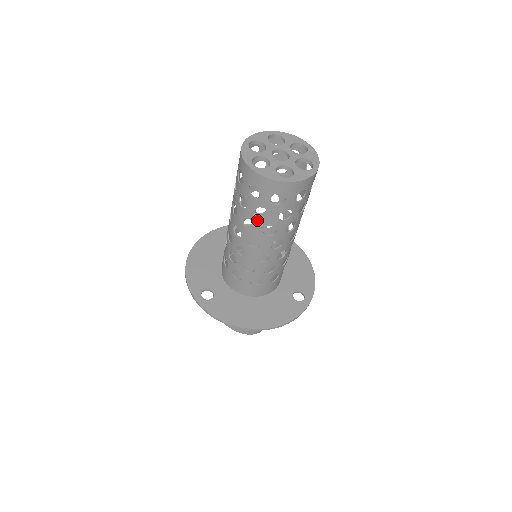
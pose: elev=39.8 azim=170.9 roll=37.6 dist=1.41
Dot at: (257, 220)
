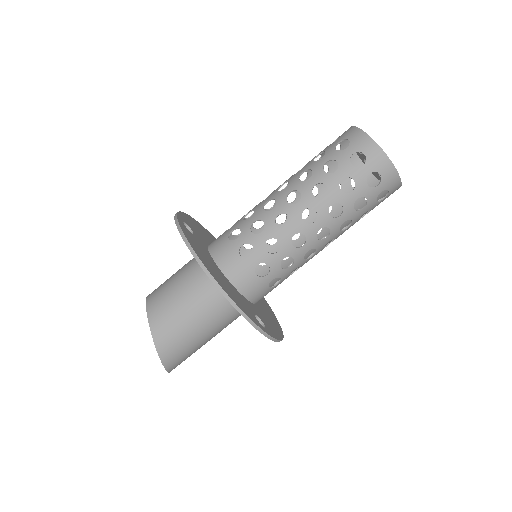
Dot at: (319, 172)
